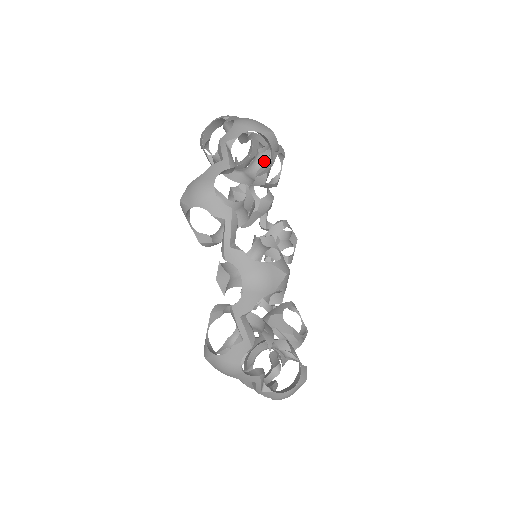
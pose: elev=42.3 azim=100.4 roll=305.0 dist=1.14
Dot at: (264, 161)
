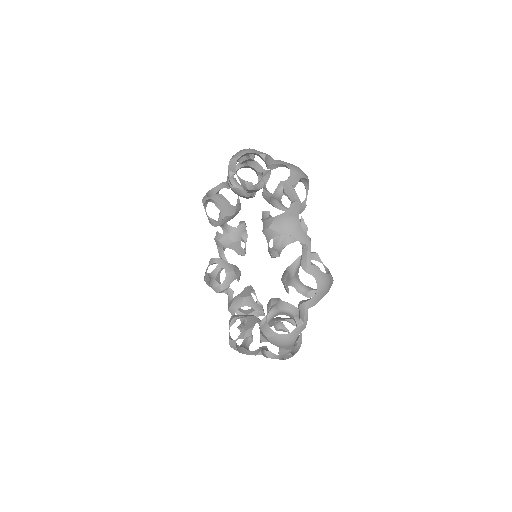
Dot at: occluded
